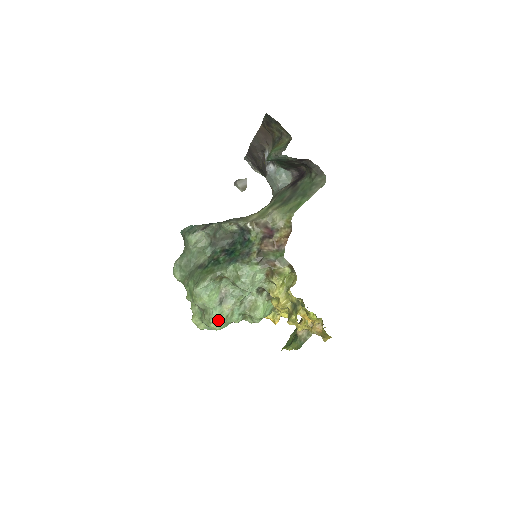
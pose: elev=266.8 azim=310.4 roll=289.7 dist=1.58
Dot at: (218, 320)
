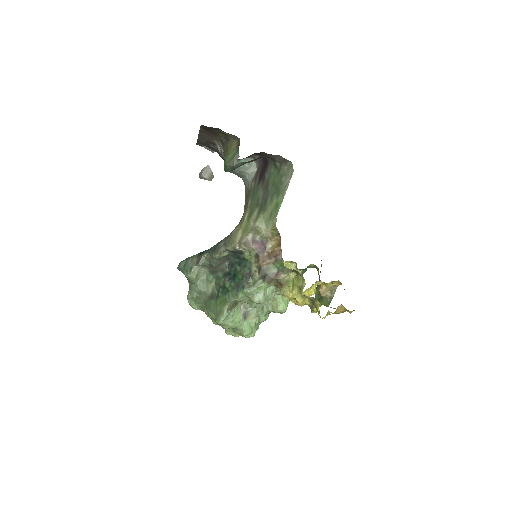
Dot at: (250, 332)
